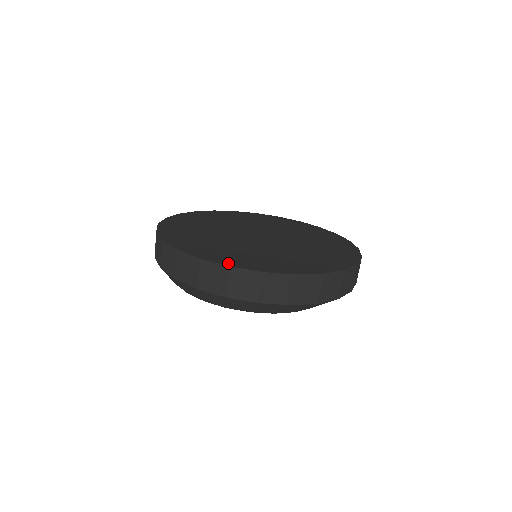
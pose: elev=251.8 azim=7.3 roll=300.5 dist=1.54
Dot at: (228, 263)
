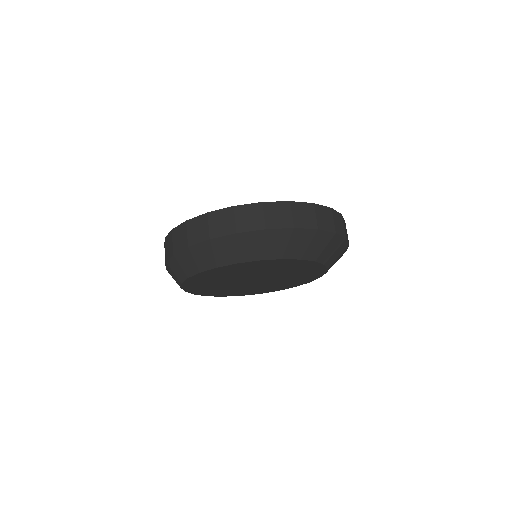
Dot at: occluded
